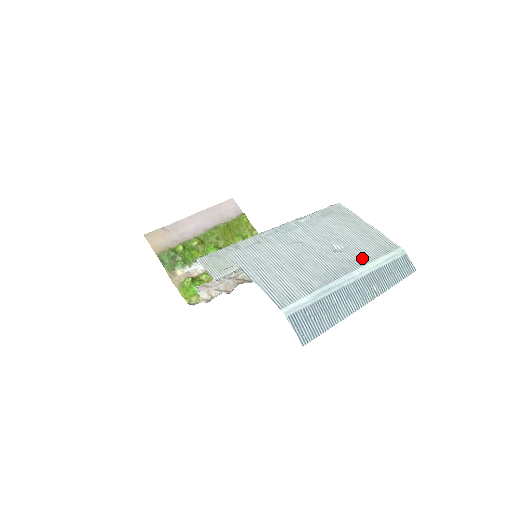
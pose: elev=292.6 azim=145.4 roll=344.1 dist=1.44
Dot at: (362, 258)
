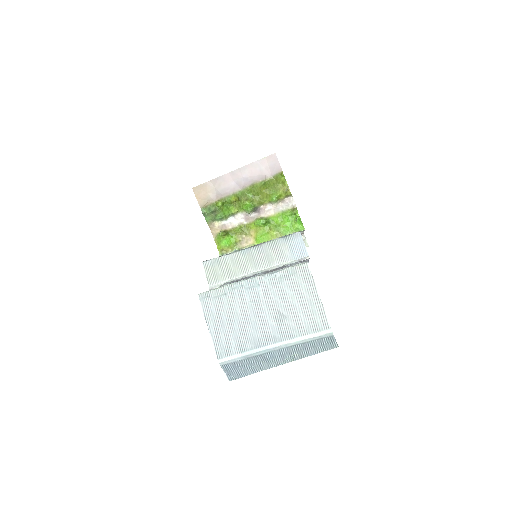
Dot at: (294, 331)
